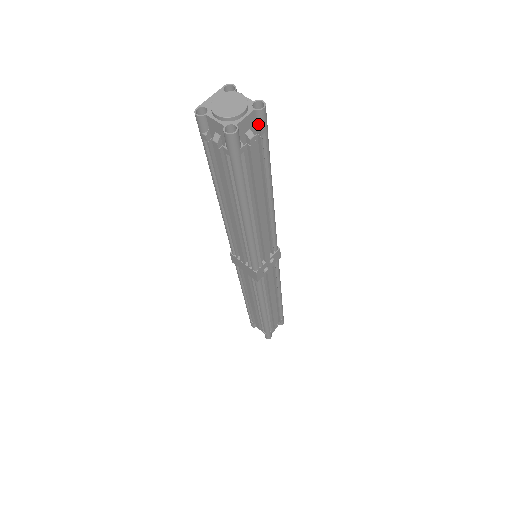
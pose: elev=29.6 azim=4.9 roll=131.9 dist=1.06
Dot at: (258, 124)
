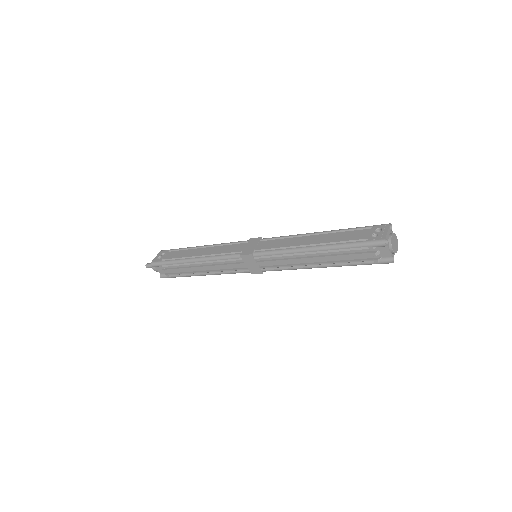
Dot at: occluded
